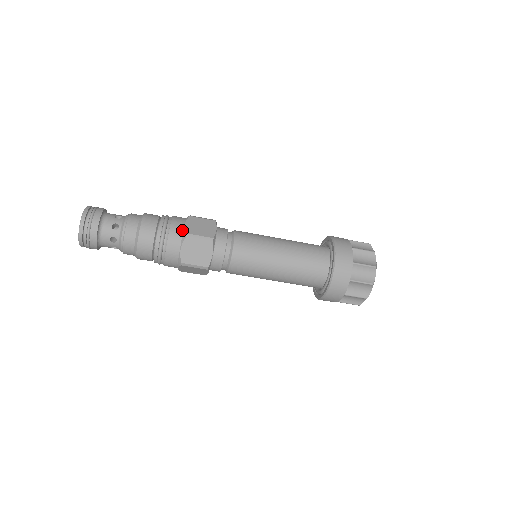
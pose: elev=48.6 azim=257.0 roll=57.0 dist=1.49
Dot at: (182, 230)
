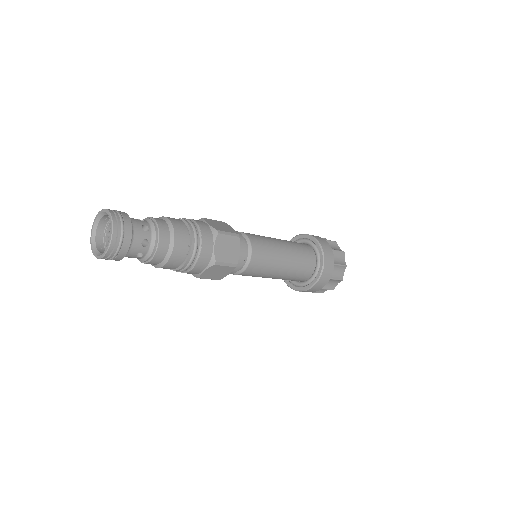
Dot at: (209, 228)
